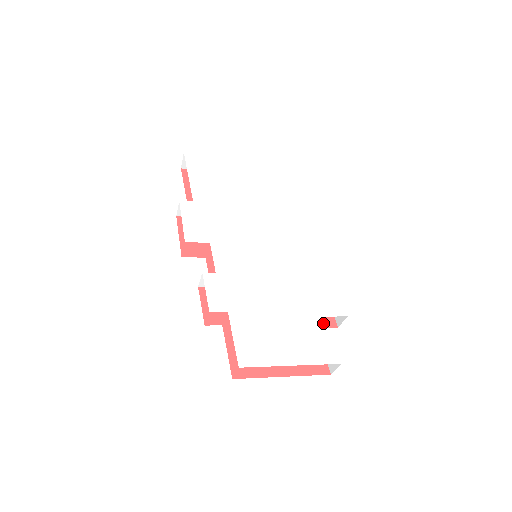
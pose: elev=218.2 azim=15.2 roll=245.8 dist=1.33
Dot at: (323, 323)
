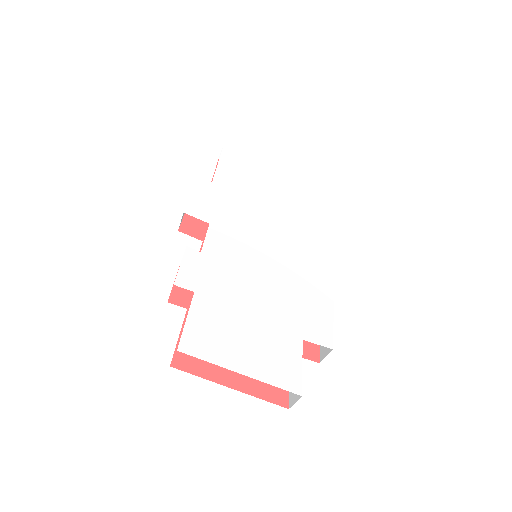
Dot at: (299, 345)
